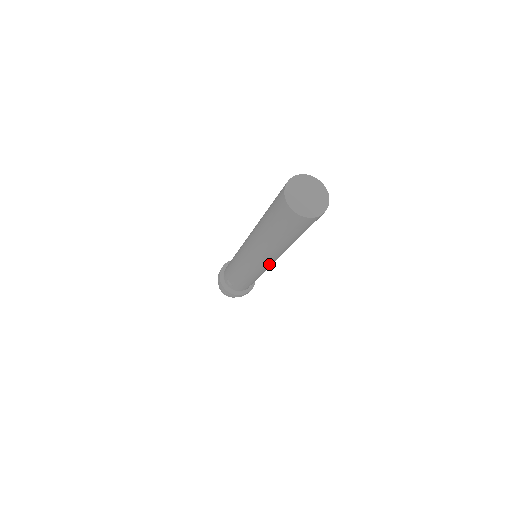
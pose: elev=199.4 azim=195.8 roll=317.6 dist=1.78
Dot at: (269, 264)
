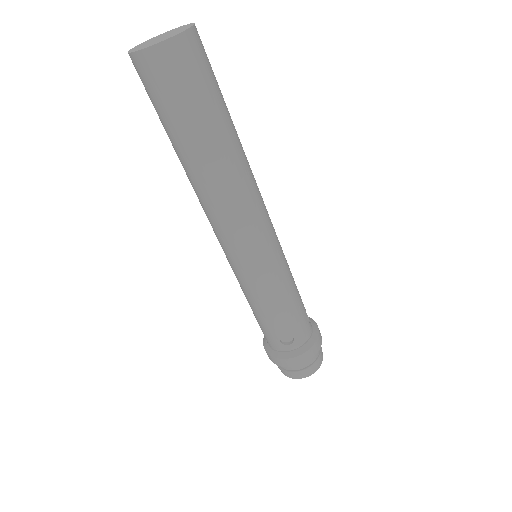
Dot at: (267, 223)
